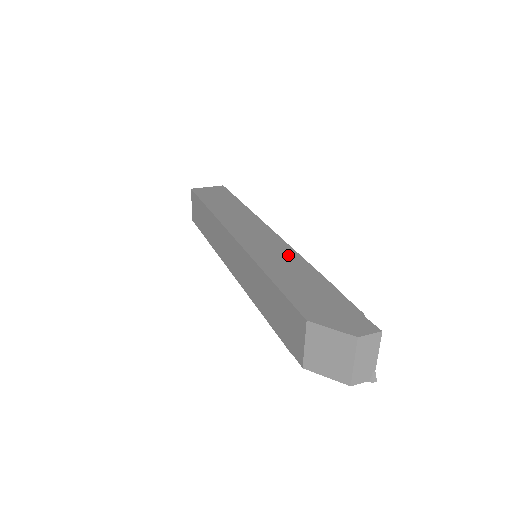
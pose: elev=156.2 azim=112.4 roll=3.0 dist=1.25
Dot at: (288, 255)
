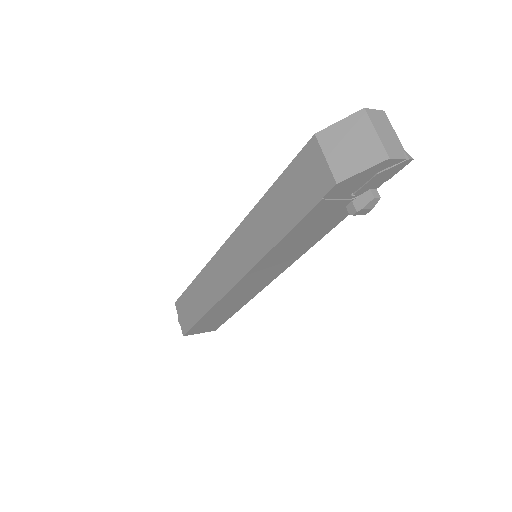
Dot at: occluded
